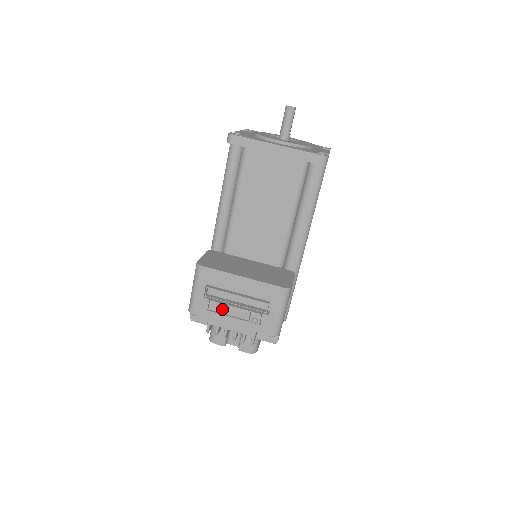
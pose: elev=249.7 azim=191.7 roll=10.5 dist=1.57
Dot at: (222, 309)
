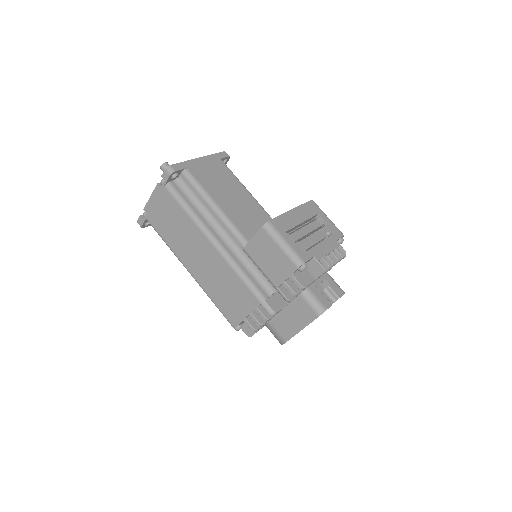
Dot at: (310, 242)
